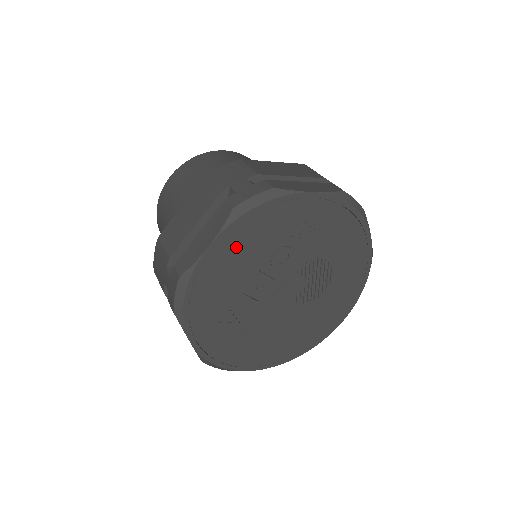
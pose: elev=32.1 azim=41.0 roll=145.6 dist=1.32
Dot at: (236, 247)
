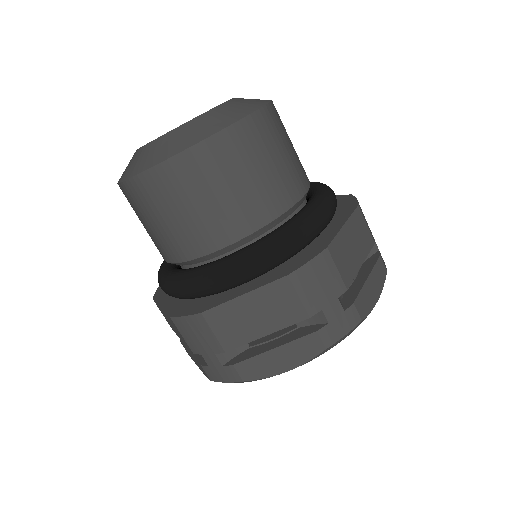
Dot at: occluded
